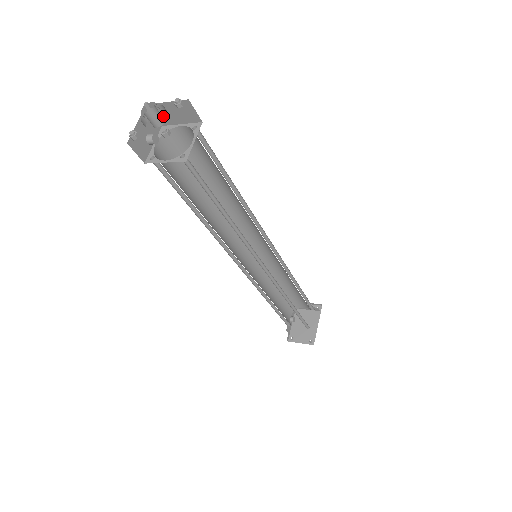
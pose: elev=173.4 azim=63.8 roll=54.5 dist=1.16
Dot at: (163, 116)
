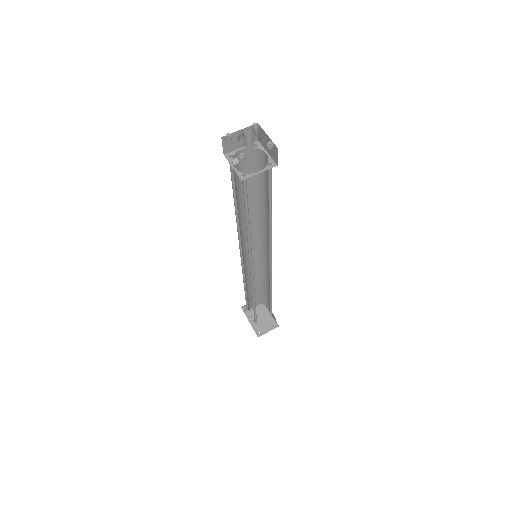
Dot at: (229, 144)
